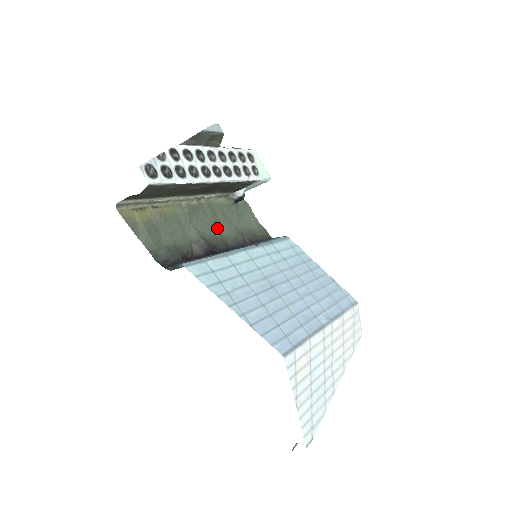
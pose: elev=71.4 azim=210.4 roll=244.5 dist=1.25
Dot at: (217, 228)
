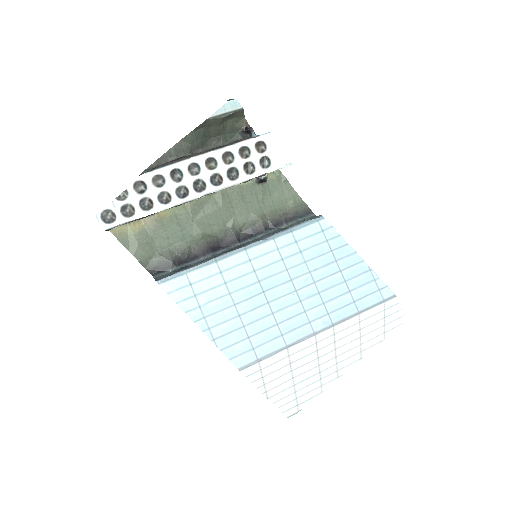
Dot at: (230, 217)
